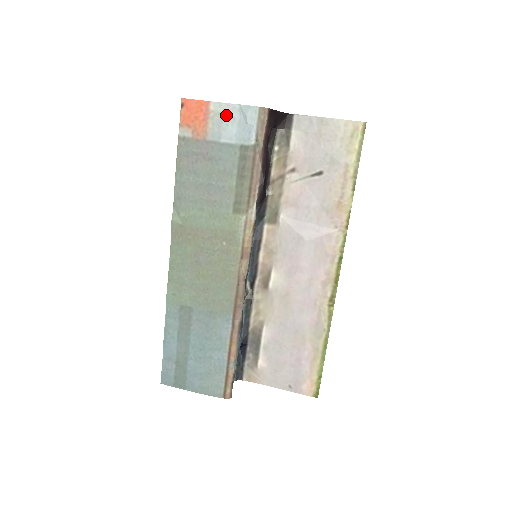
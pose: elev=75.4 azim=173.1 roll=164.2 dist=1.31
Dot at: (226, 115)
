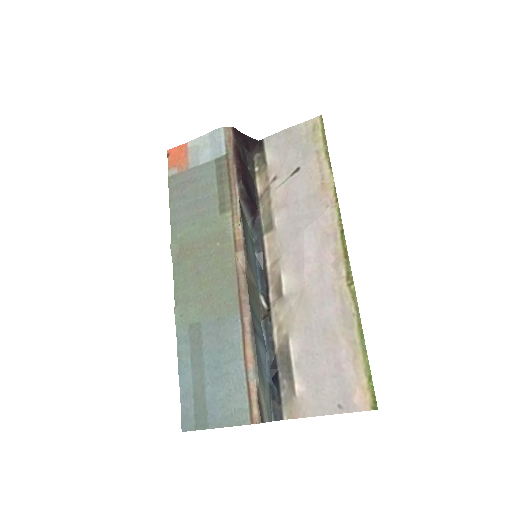
Dot at: (200, 145)
